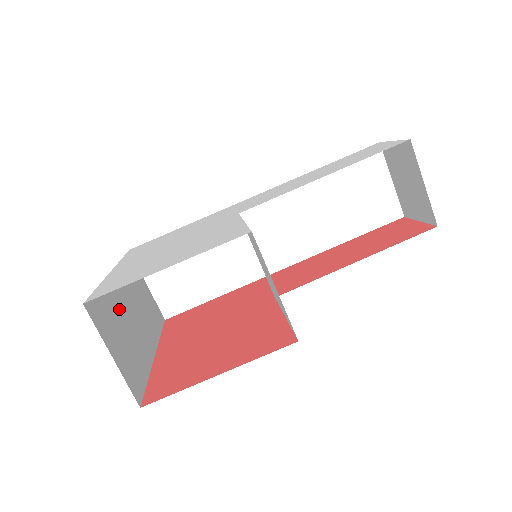
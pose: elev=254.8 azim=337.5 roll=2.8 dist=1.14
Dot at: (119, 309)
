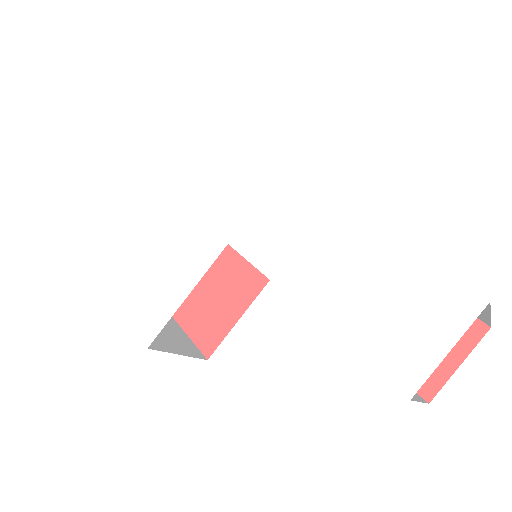
Dot at: occluded
